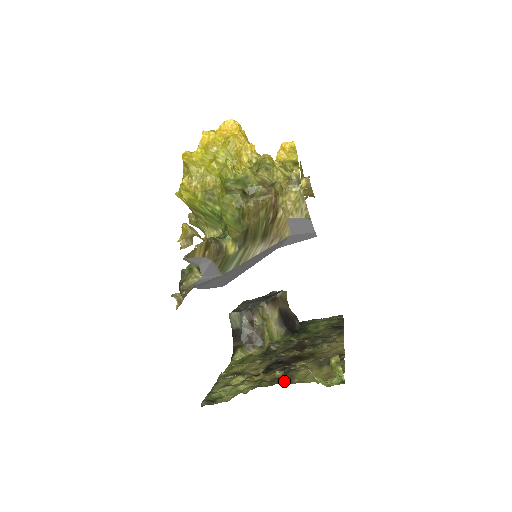
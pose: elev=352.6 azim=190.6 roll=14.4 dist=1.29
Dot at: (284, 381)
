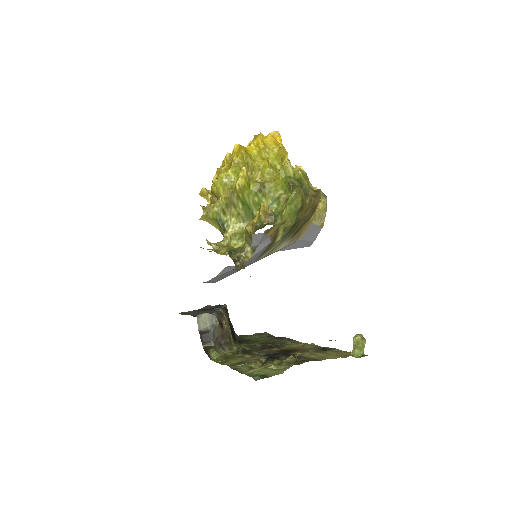
Dot at: (310, 360)
